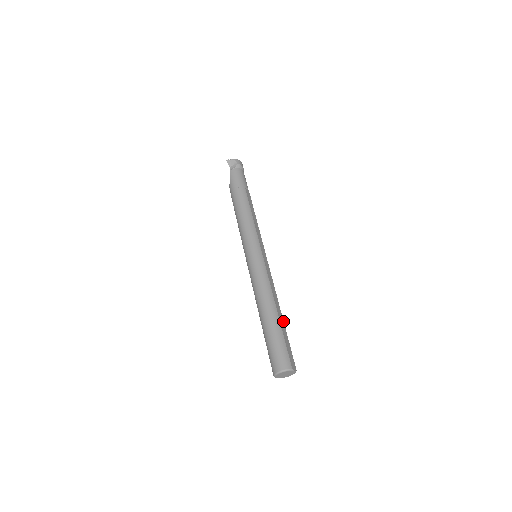
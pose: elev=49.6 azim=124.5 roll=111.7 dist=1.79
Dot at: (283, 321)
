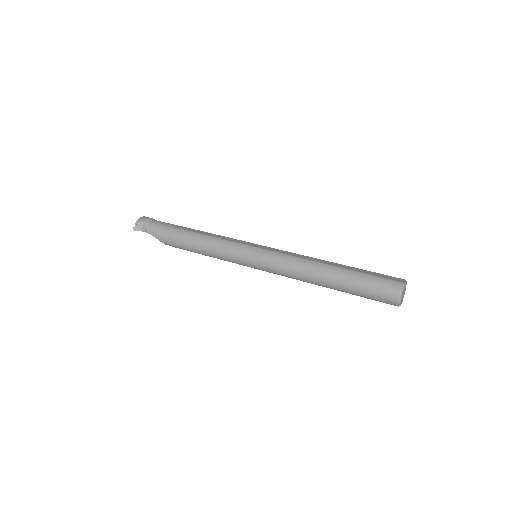
Dot at: (344, 265)
